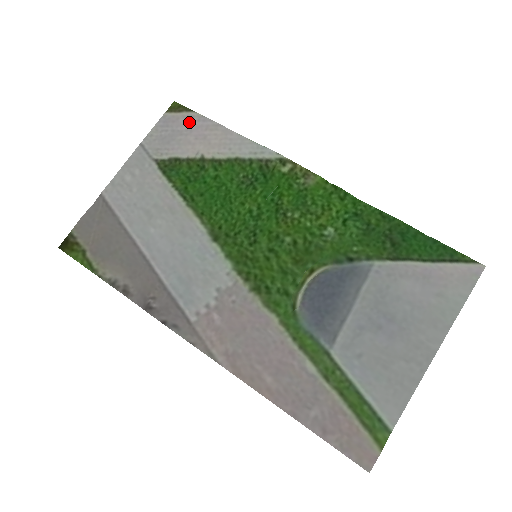
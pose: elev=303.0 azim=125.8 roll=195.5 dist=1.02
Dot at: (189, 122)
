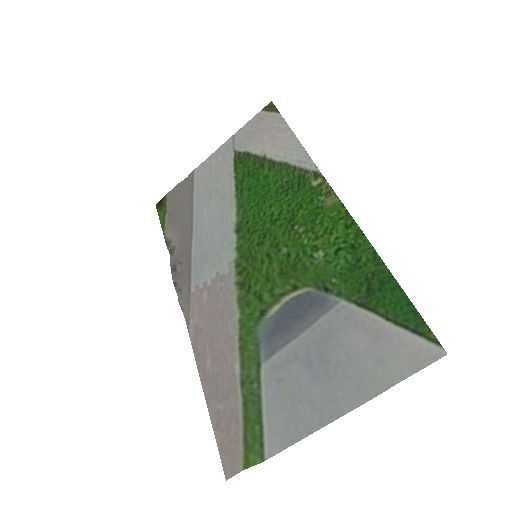
Dot at: (271, 122)
